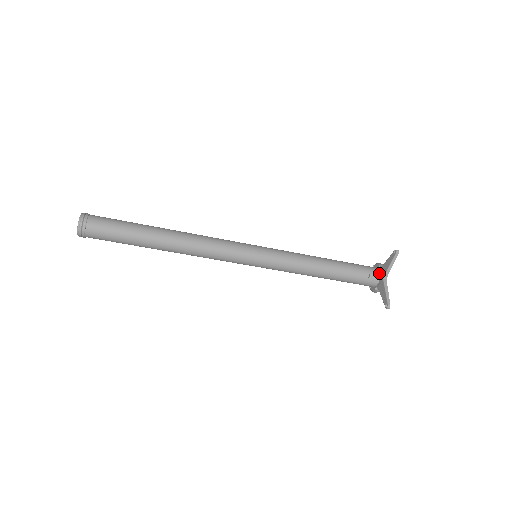
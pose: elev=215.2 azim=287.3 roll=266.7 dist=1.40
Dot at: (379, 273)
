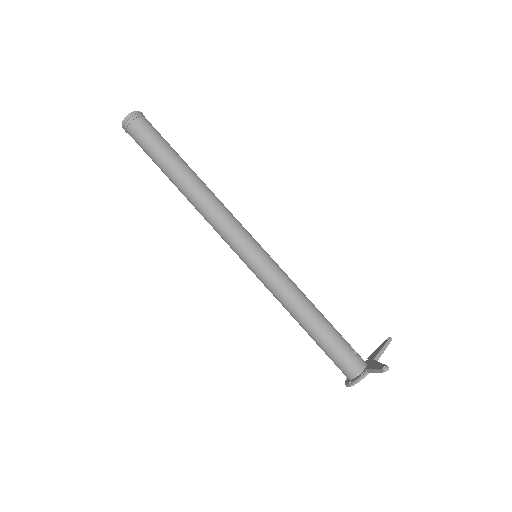
Dot at: (366, 362)
